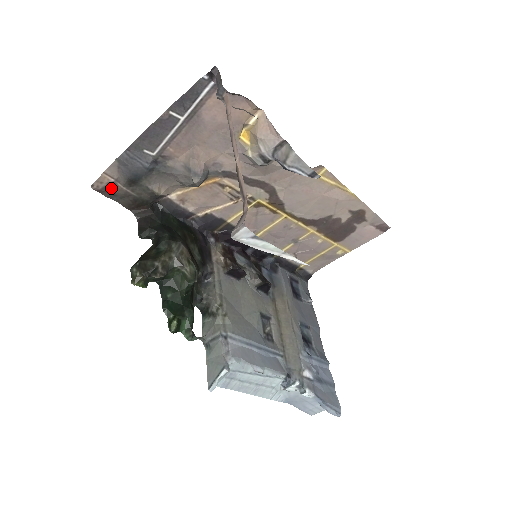
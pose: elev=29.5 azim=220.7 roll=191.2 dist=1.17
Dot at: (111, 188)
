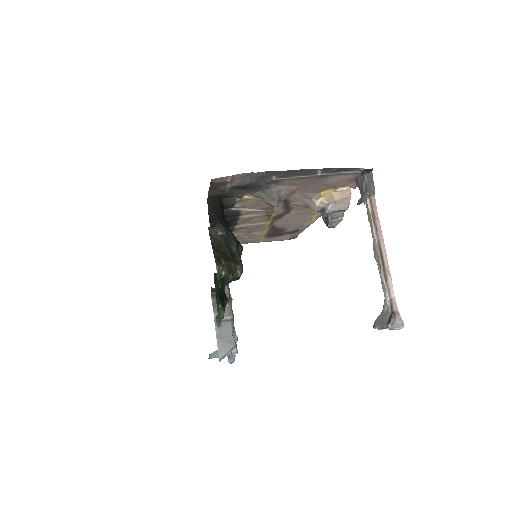
Dot at: (221, 184)
